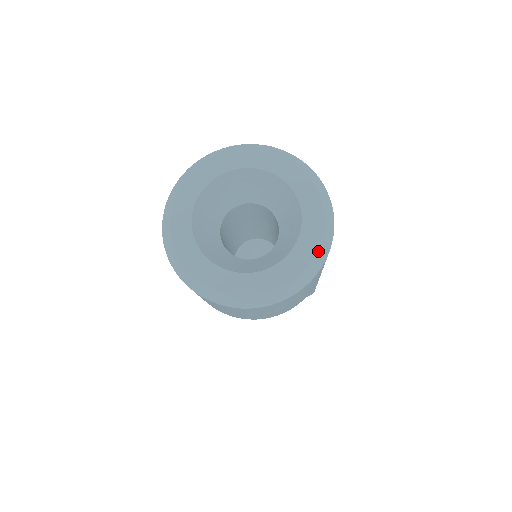
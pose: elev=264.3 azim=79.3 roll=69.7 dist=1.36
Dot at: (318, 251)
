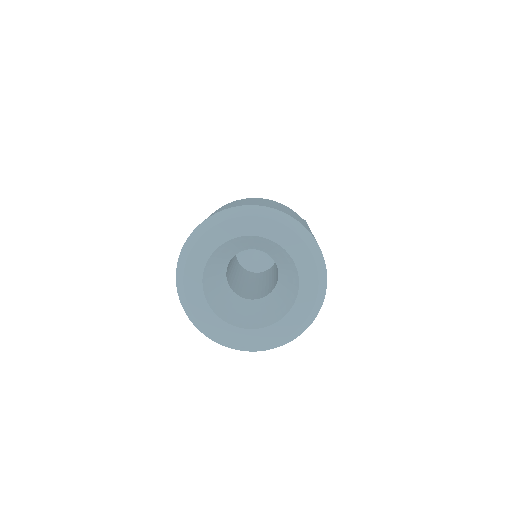
Dot at: (302, 326)
